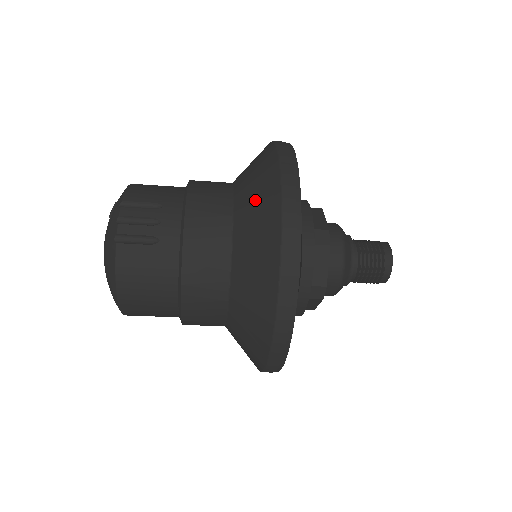
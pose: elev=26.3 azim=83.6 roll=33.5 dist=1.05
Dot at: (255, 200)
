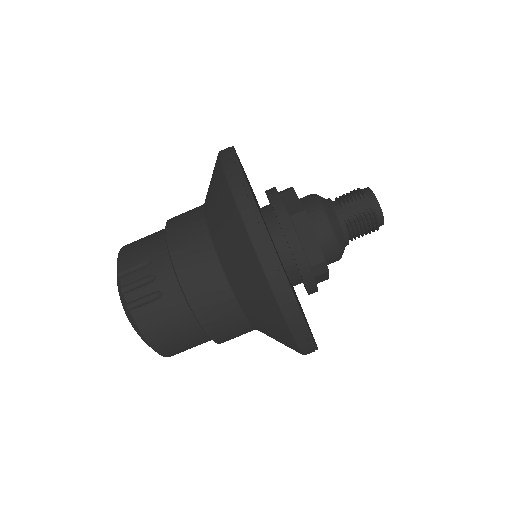
Dot at: occluded
